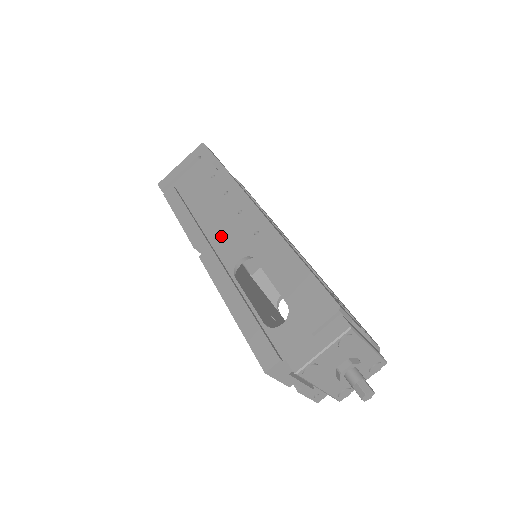
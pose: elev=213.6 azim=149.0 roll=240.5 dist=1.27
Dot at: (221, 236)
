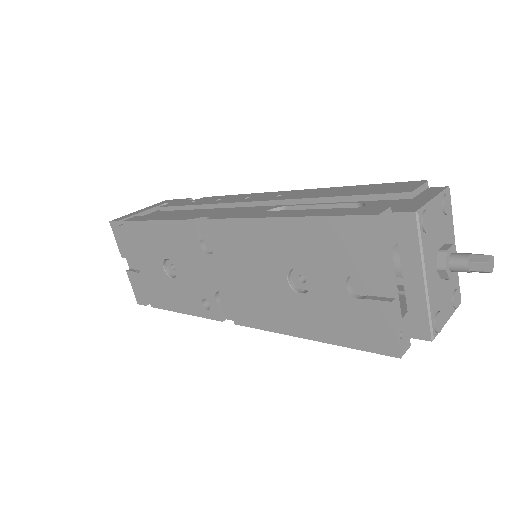
Dot at: occluded
